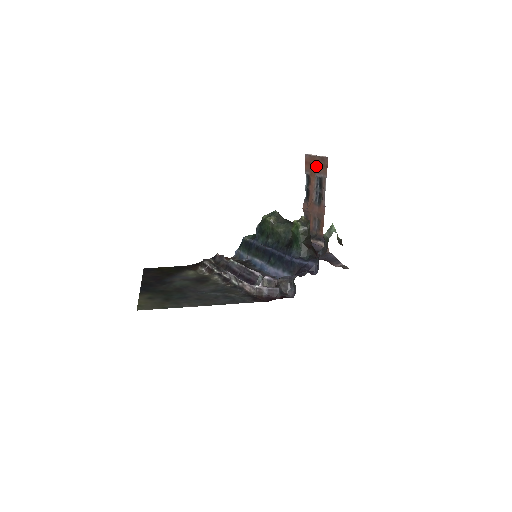
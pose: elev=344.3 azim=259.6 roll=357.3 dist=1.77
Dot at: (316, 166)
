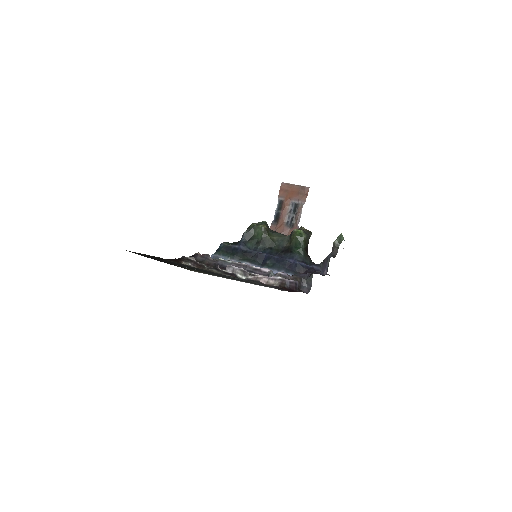
Dot at: (294, 193)
